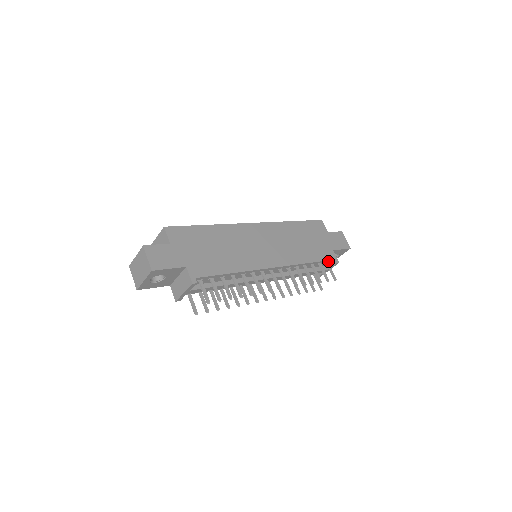
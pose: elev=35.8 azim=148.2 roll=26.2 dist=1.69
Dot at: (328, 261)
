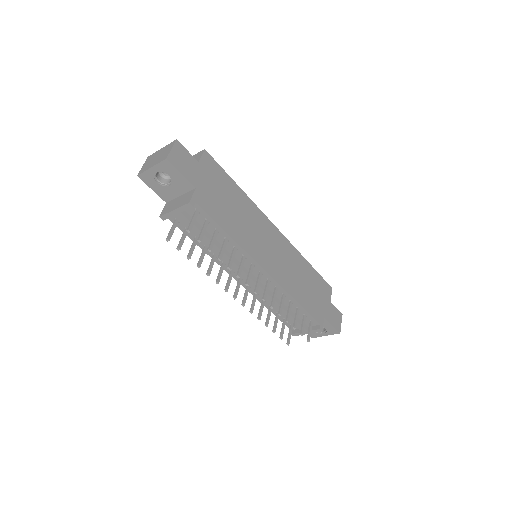
Dot at: (314, 321)
